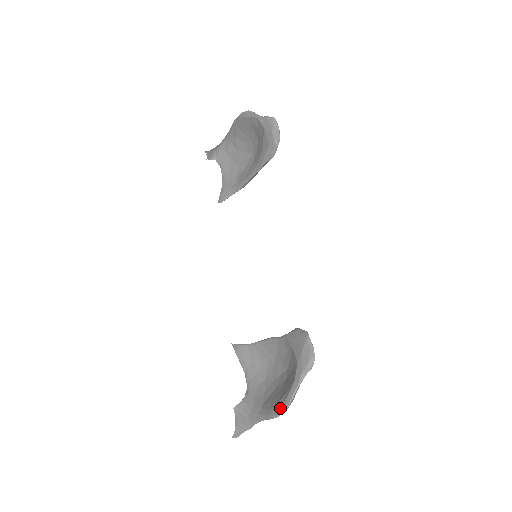
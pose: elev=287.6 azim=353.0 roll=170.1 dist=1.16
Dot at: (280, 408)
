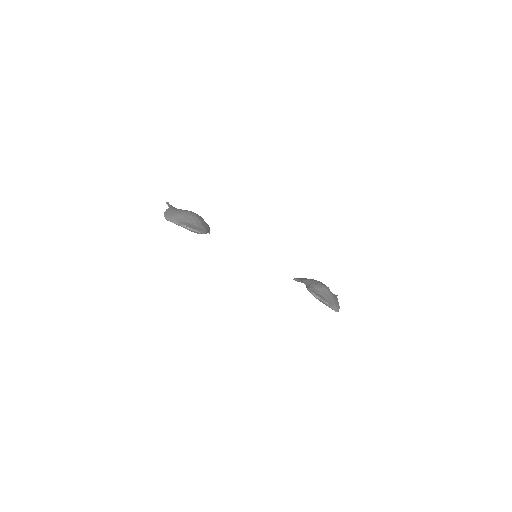
Dot at: occluded
